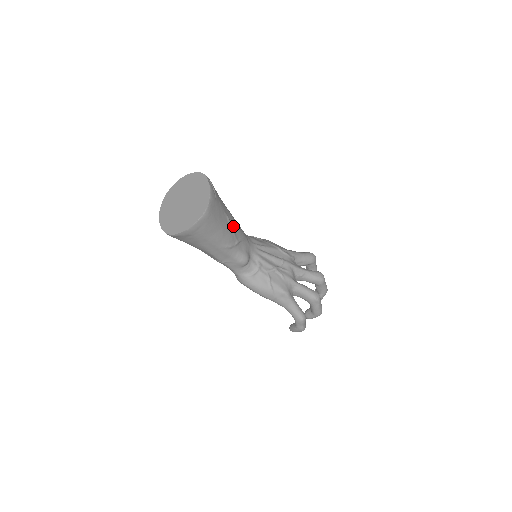
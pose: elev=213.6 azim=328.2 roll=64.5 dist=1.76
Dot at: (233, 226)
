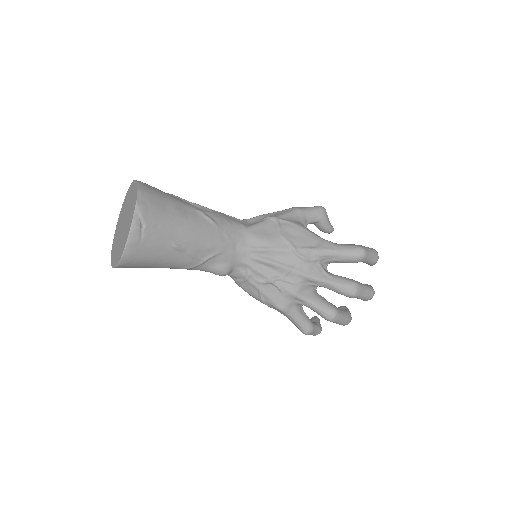
Dot at: (192, 248)
